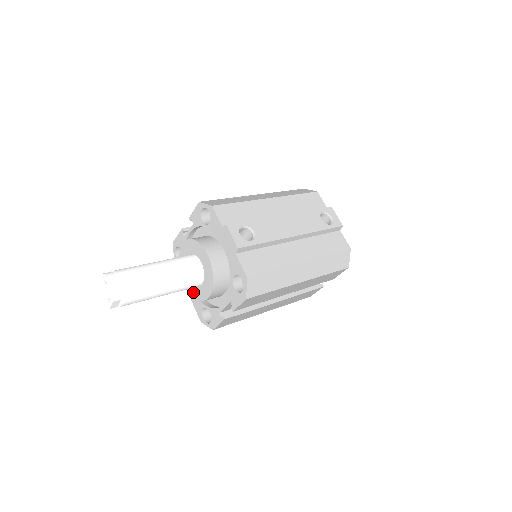
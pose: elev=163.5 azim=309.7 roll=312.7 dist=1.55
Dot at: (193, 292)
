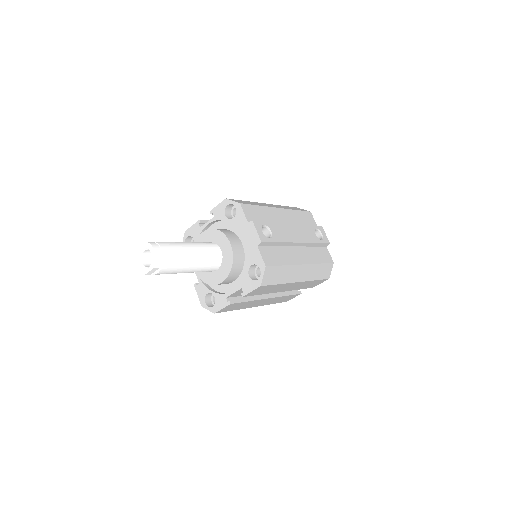
Dot at: (204, 276)
